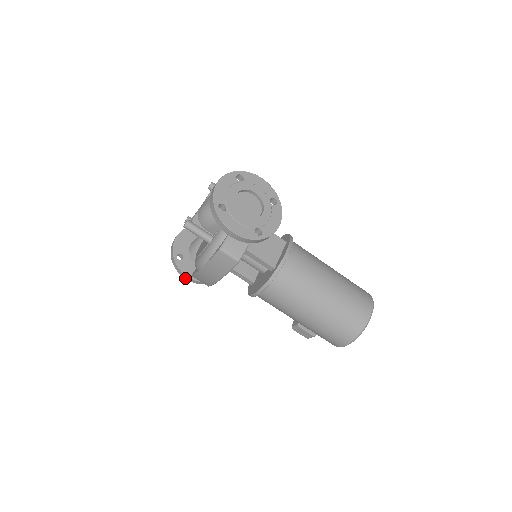
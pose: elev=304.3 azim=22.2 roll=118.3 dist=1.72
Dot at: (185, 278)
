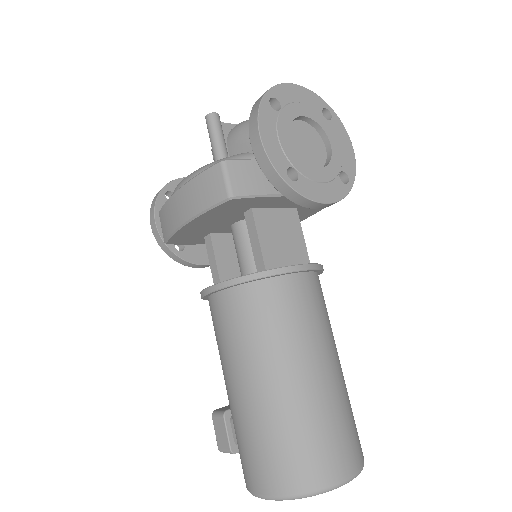
Dot at: (151, 222)
